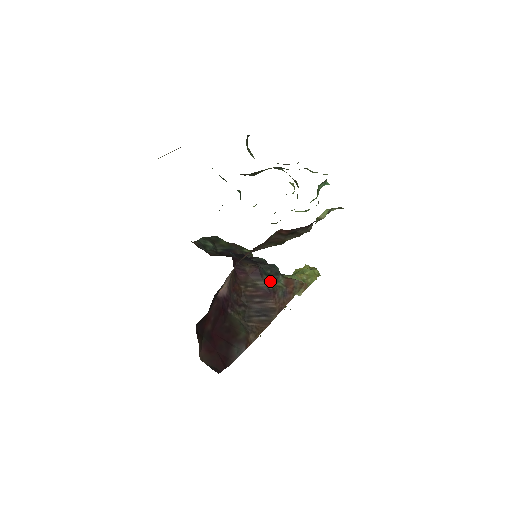
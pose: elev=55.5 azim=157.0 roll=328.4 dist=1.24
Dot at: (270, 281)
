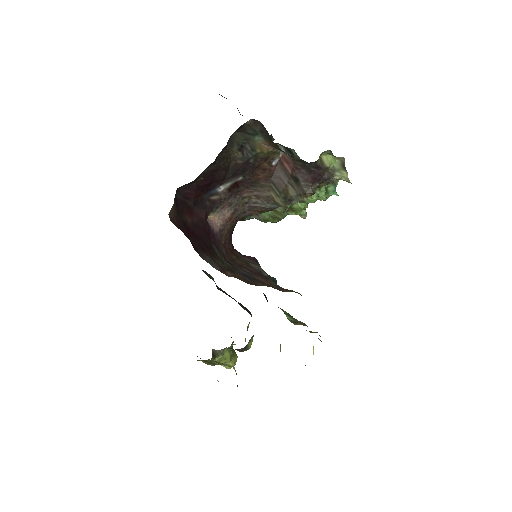
Dot at: (265, 273)
